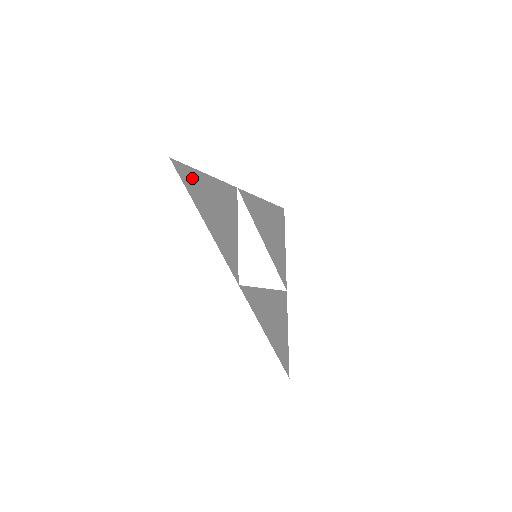
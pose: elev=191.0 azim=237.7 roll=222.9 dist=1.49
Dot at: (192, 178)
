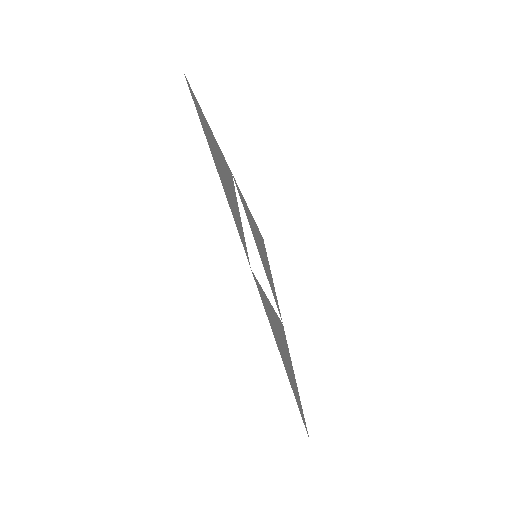
Dot at: (201, 115)
